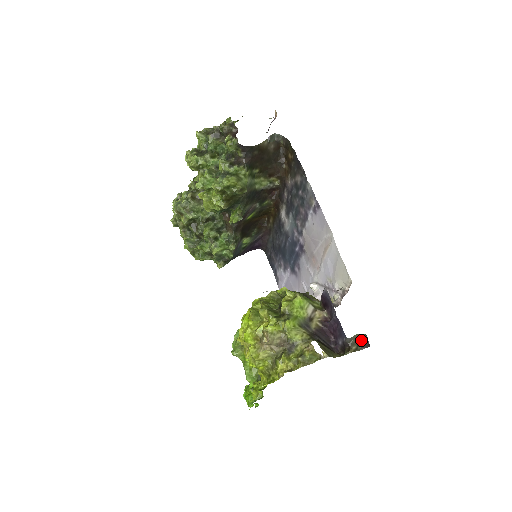
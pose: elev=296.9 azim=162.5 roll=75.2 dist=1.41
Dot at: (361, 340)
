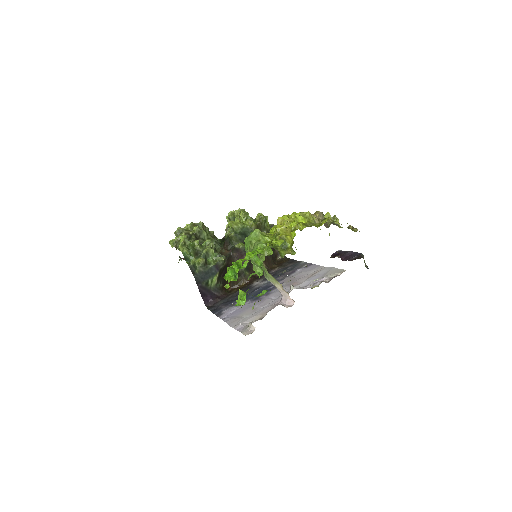
Dot at: (366, 266)
